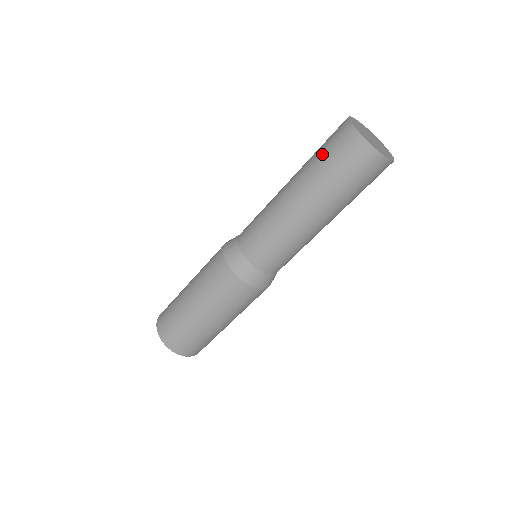
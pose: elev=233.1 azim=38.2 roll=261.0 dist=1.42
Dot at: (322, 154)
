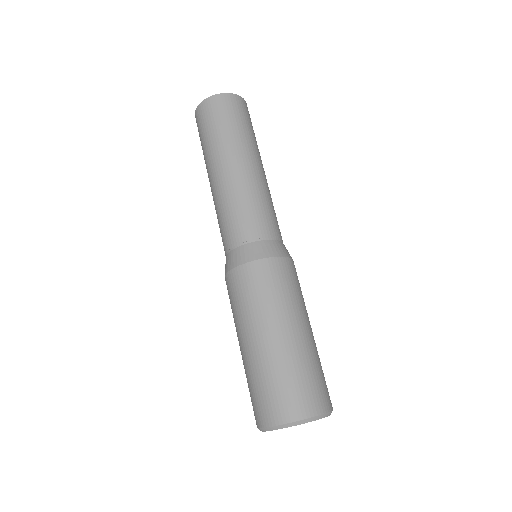
Dot at: (201, 145)
